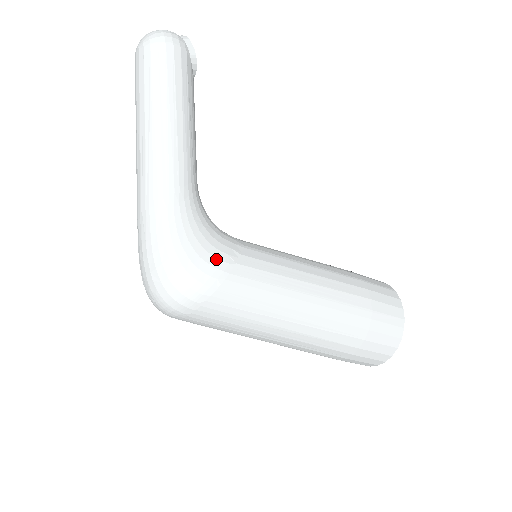
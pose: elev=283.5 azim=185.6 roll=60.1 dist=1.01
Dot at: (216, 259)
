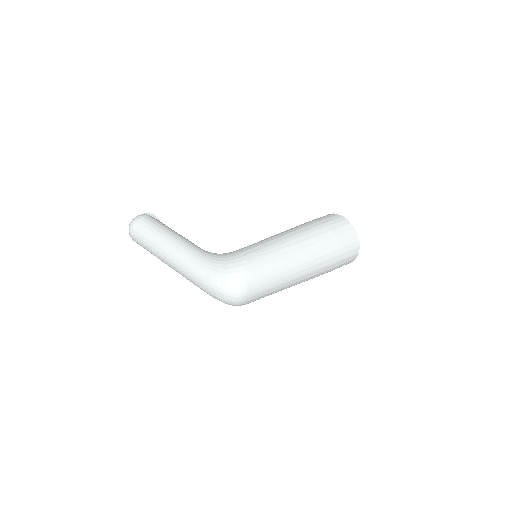
Dot at: (236, 256)
